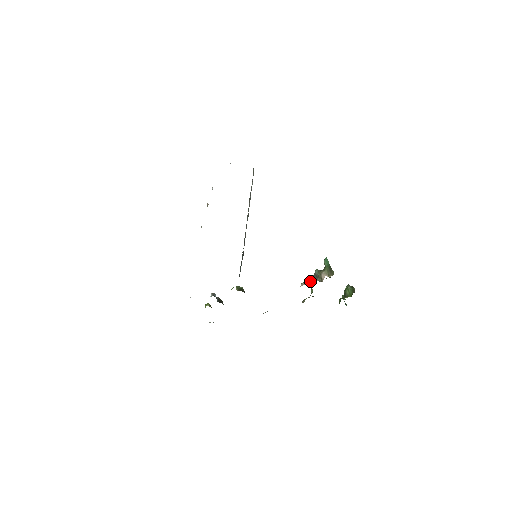
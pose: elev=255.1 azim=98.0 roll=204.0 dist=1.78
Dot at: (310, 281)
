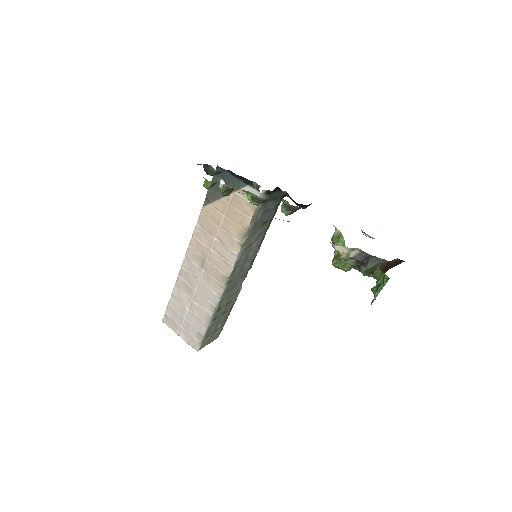
Dot at: occluded
